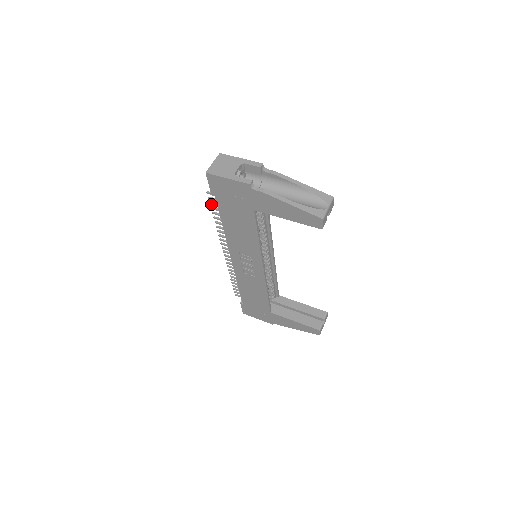
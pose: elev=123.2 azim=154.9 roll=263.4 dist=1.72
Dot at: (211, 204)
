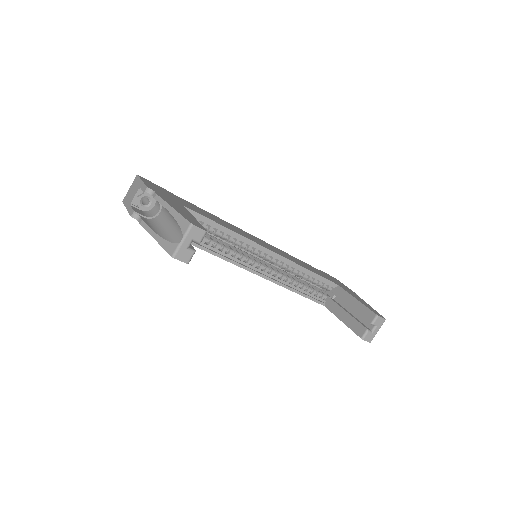
Dot at: occluded
